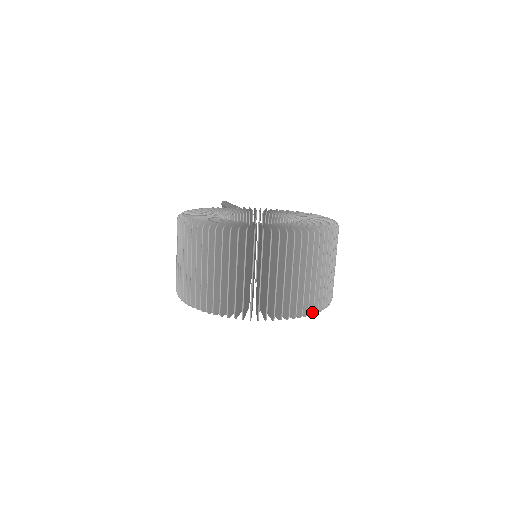
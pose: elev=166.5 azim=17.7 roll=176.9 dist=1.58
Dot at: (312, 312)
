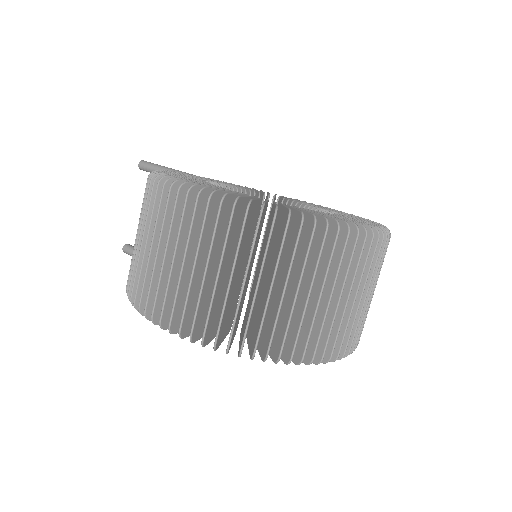
Dot at: occluded
